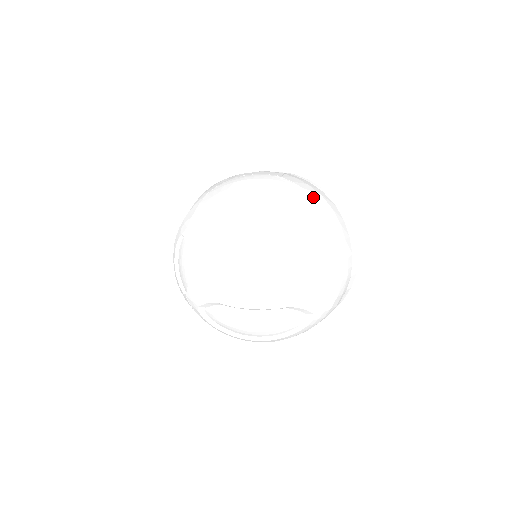
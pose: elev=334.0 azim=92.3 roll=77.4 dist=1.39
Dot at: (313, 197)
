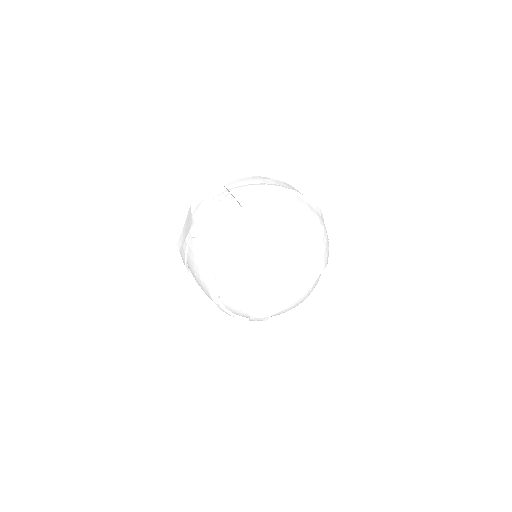
Dot at: (275, 205)
